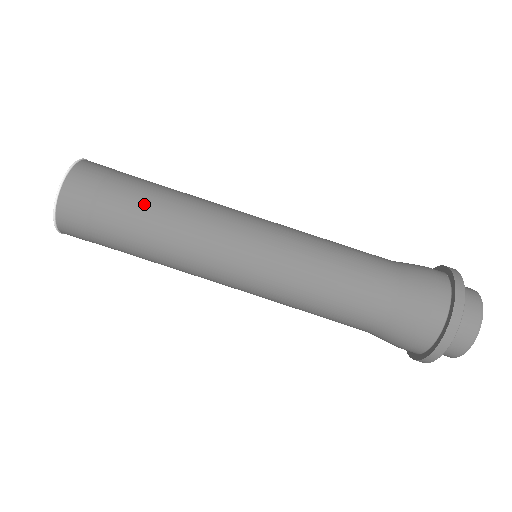
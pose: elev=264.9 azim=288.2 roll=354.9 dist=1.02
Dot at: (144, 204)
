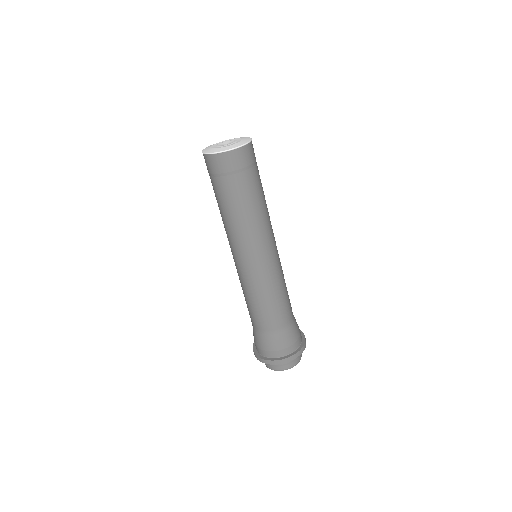
Dot at: (240, 200)
